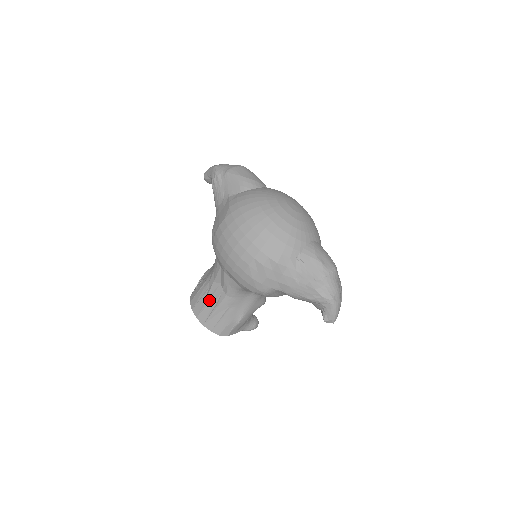
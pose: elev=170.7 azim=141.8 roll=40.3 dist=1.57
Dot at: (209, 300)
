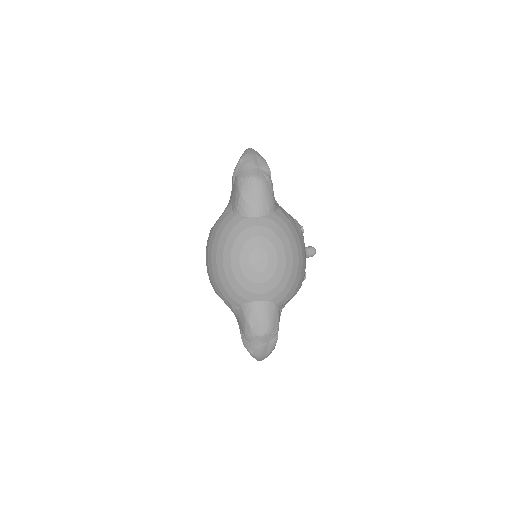
Dot at: occluded
